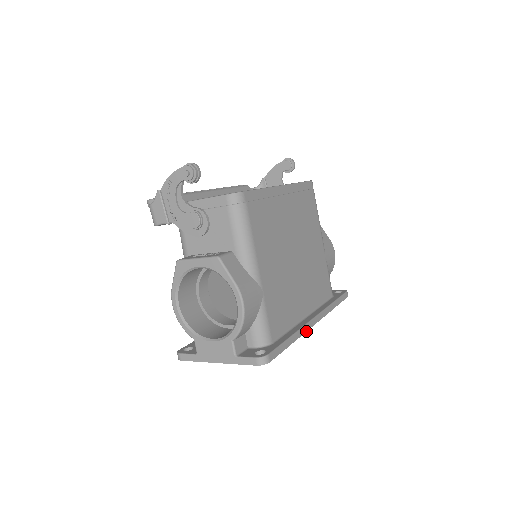
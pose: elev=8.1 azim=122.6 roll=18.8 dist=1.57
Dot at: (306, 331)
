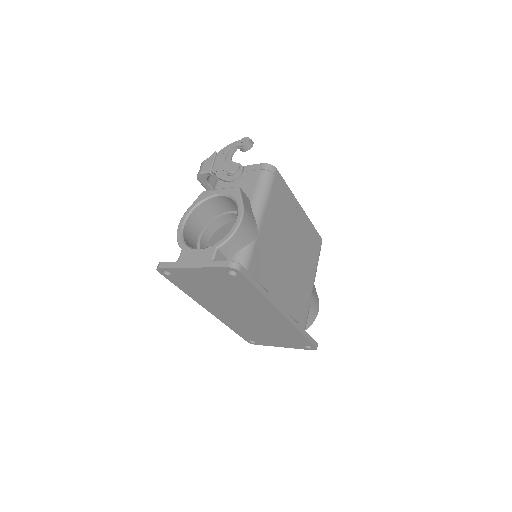
Dot at: (275, 306)
